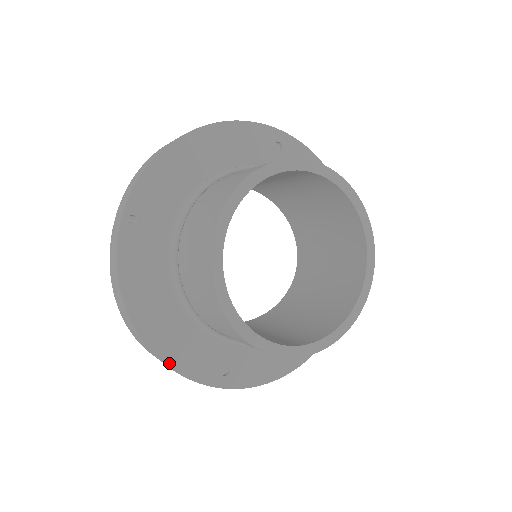
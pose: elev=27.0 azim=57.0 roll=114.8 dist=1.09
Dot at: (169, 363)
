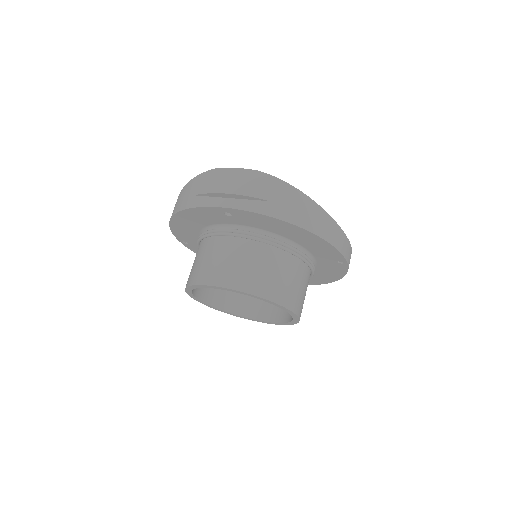
Dot at: occluded
